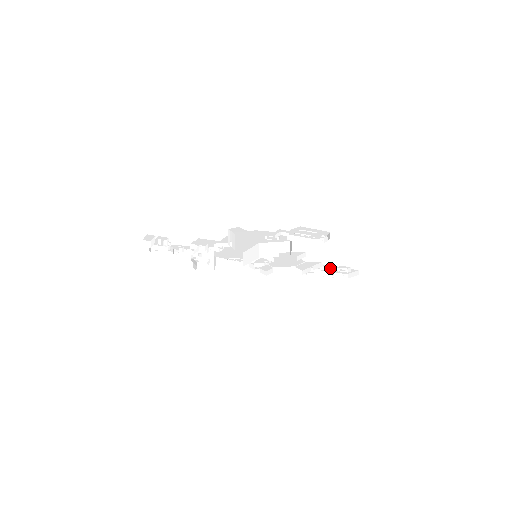
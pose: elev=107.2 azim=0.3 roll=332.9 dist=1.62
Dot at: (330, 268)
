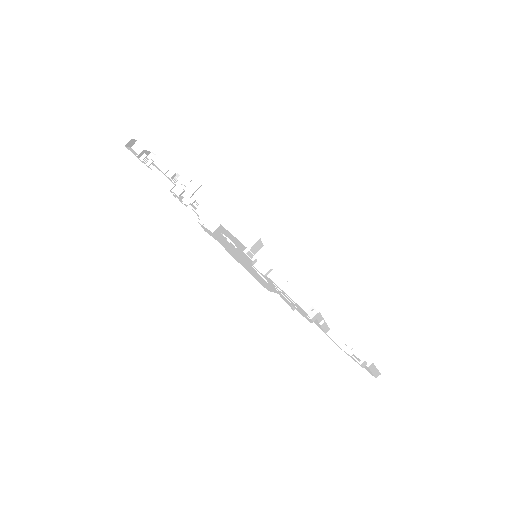
Dot at: (340, 342)
